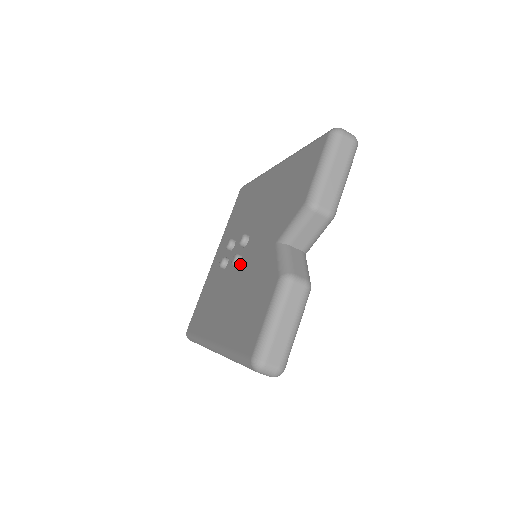
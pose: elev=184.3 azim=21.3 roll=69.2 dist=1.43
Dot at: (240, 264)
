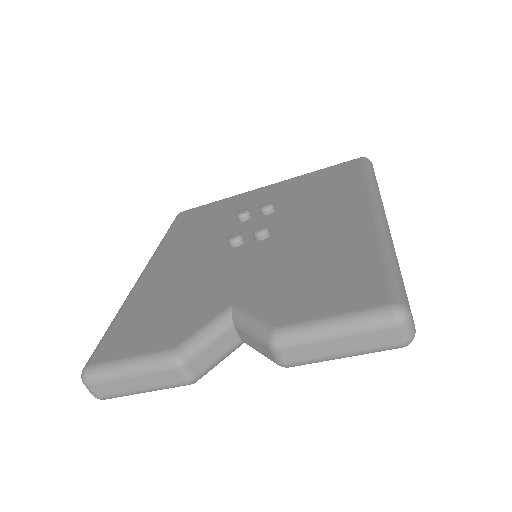
Dot at: (231, 249)
